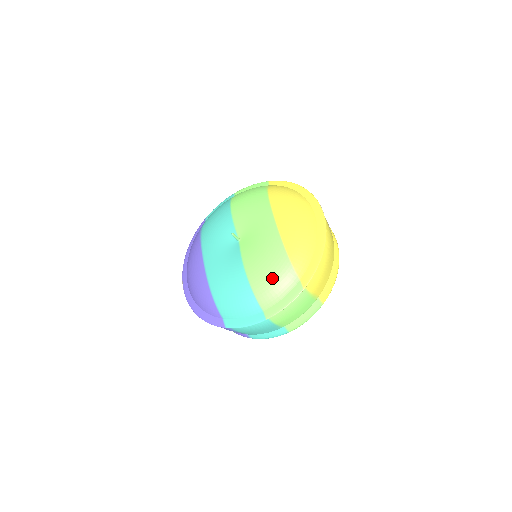
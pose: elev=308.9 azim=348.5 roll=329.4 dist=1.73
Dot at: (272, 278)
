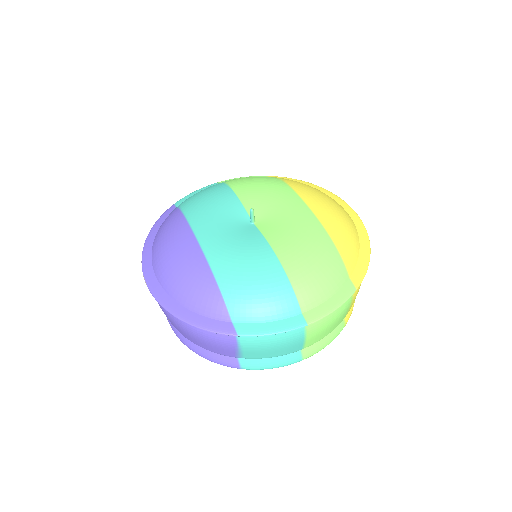
Dot at: (318, 268)
